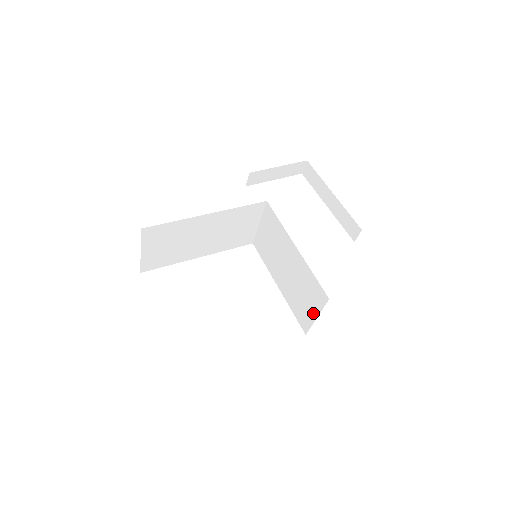
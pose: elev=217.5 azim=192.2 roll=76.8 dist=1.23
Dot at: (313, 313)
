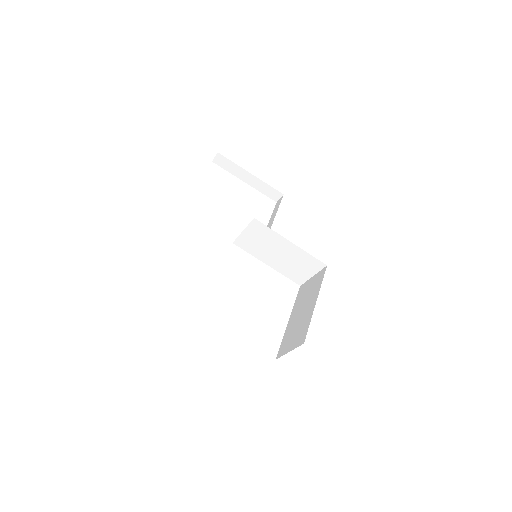
Dot at: (309, 274)
